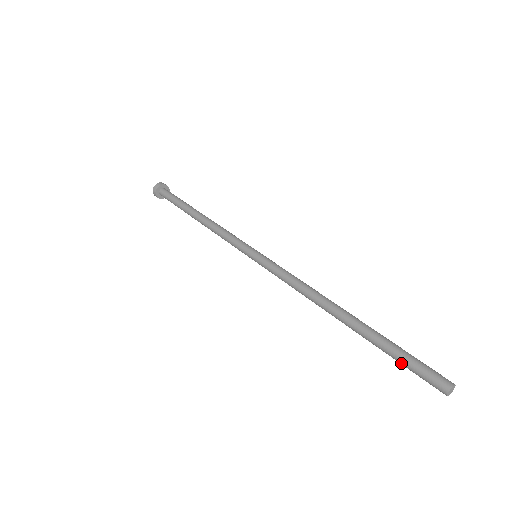
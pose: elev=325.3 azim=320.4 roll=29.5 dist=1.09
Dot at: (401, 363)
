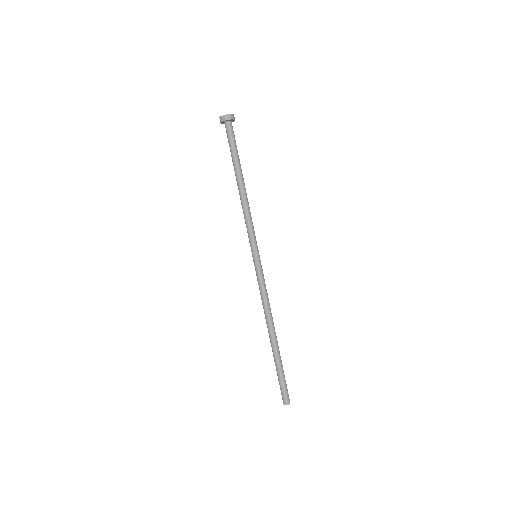
Dot at: (279, 378)
